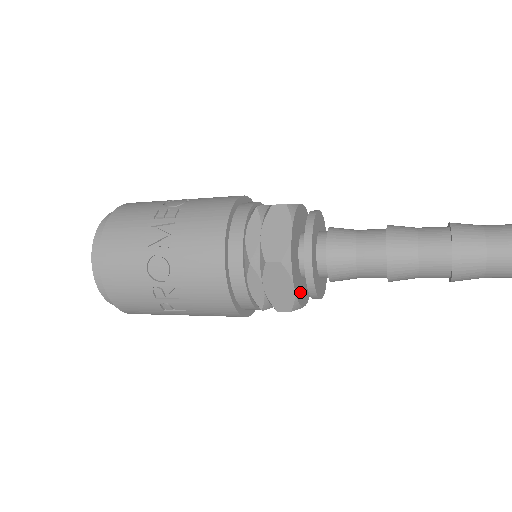
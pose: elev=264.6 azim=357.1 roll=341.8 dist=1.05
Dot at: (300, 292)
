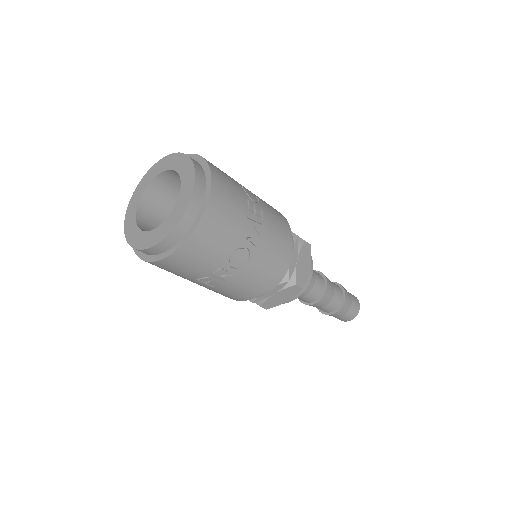
Dot at: occluded
